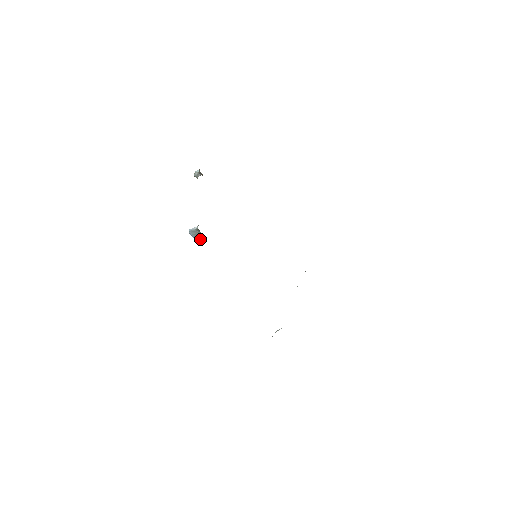
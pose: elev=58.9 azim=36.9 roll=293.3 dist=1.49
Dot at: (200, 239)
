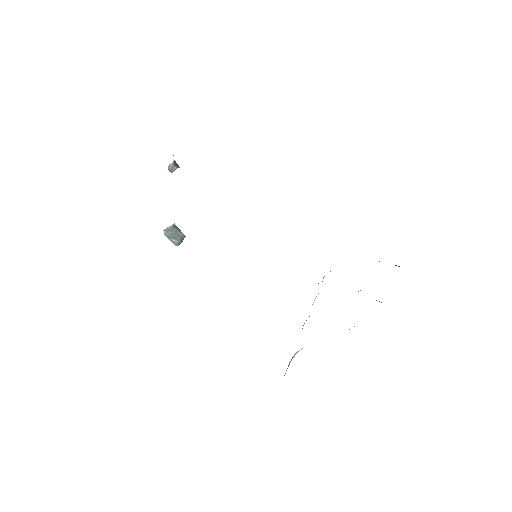
Dot at: (179, 240)
